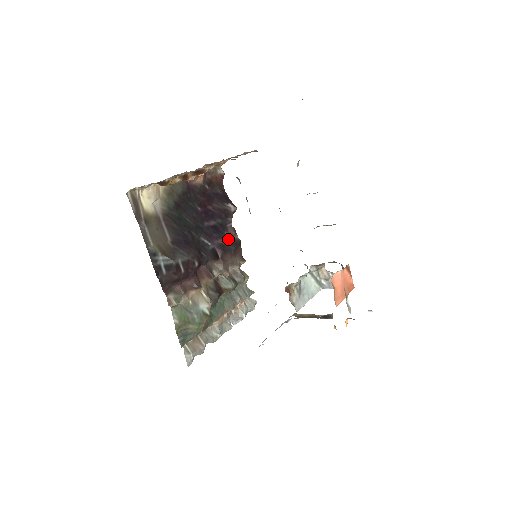
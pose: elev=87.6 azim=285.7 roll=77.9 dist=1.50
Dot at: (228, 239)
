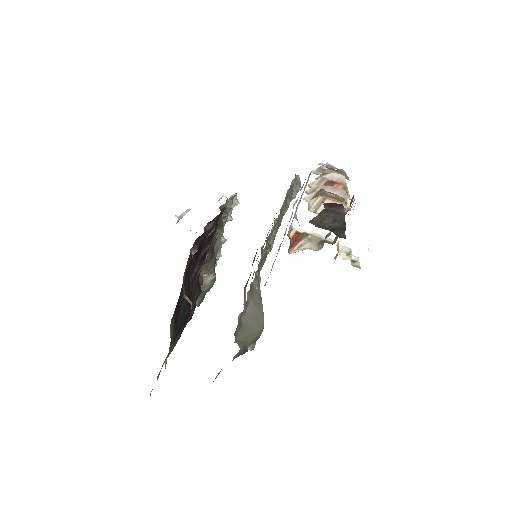
Dot at: occluded
